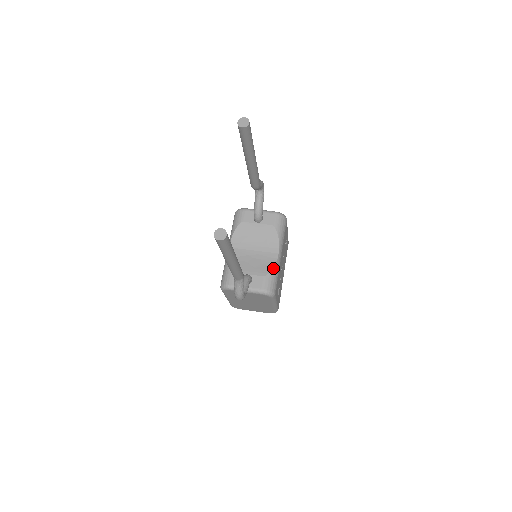
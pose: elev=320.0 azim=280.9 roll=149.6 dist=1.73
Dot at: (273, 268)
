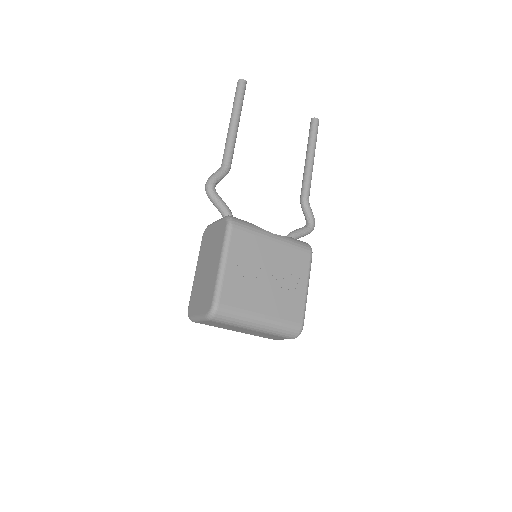
Dot at: occluded
